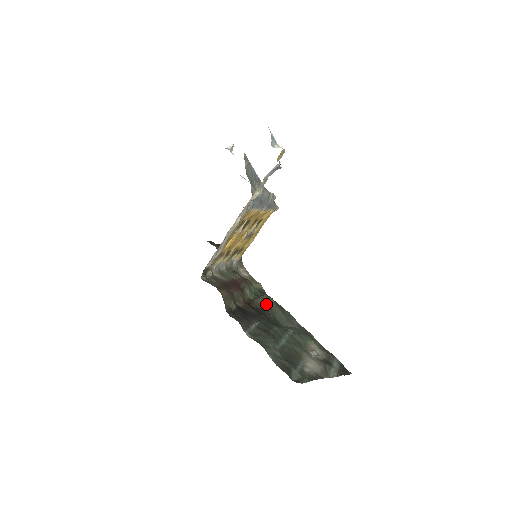
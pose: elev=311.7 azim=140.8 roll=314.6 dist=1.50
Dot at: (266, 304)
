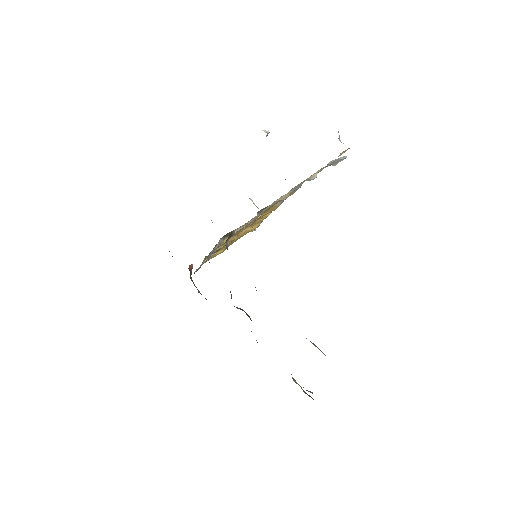
Dot at: (249, 317)
